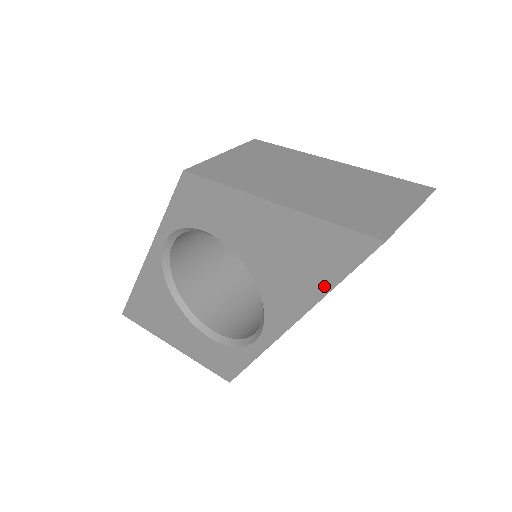
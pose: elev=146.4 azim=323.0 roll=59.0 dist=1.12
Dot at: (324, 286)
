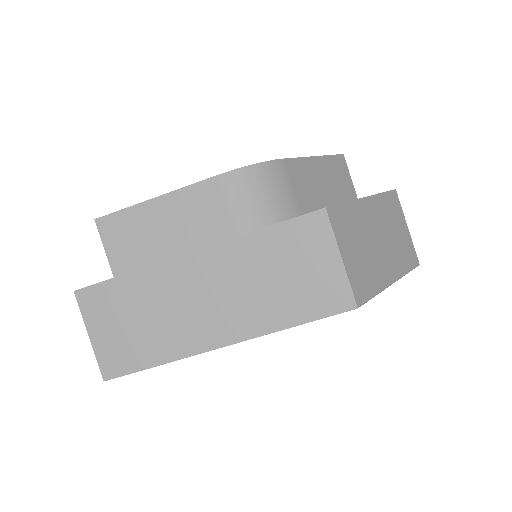
Dot at: occluded
